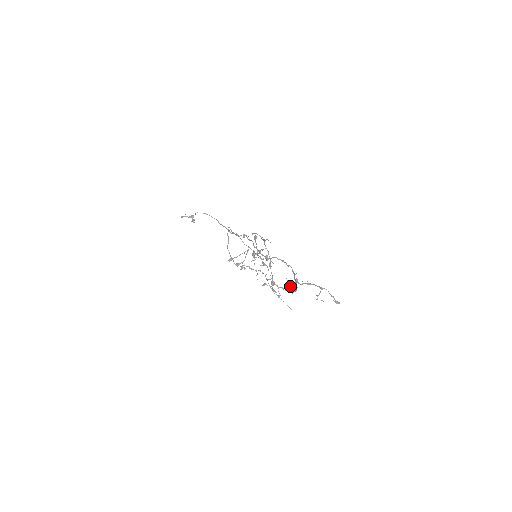
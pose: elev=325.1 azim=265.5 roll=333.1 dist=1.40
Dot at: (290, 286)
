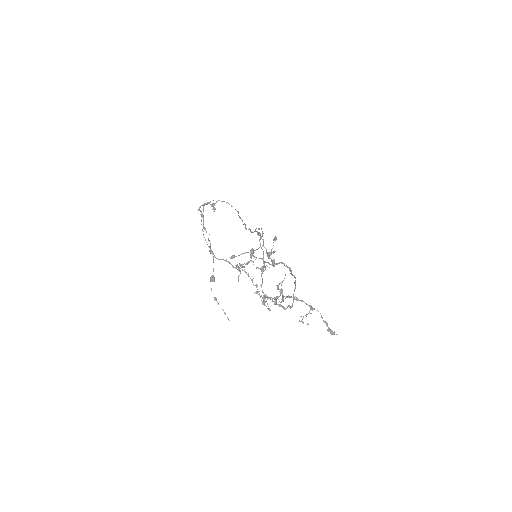
Dot at: (274, 297)
